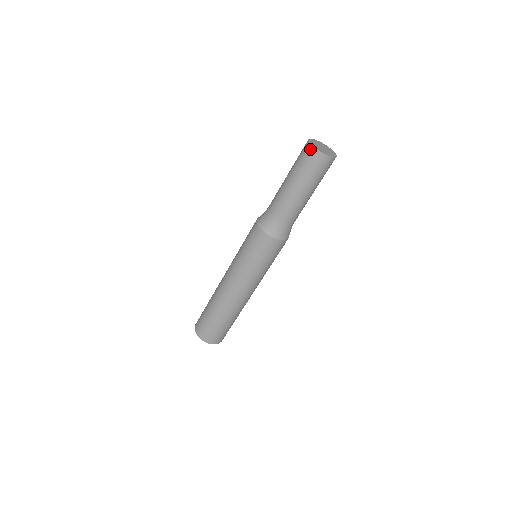
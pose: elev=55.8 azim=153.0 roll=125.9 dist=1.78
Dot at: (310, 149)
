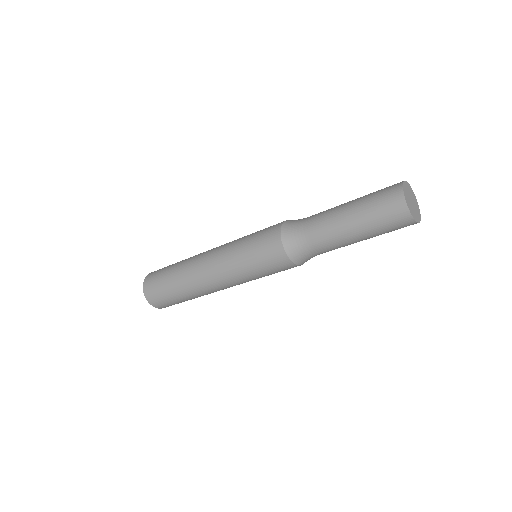
Dot at: (402, 209)
